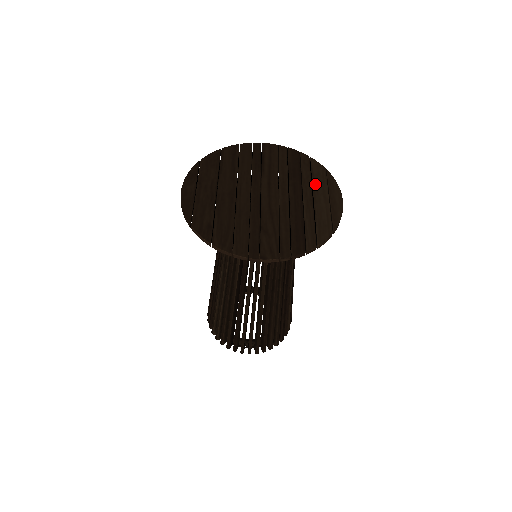
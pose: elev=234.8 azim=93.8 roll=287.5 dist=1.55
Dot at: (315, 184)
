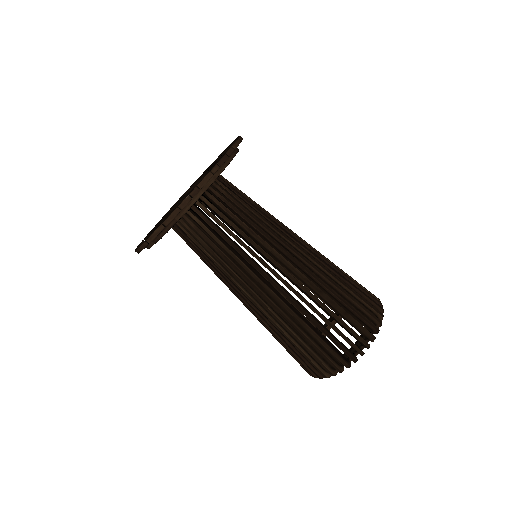
Dot at: occluded
